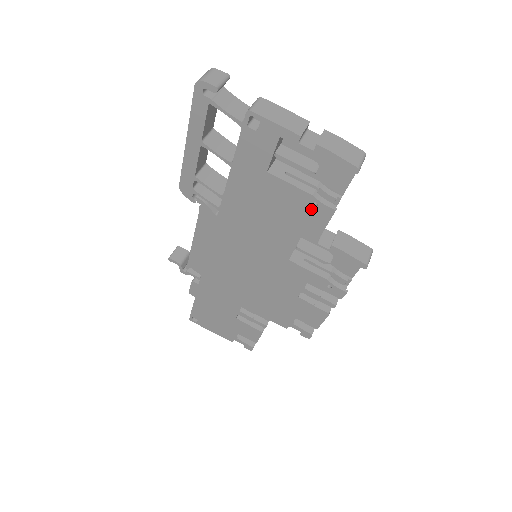
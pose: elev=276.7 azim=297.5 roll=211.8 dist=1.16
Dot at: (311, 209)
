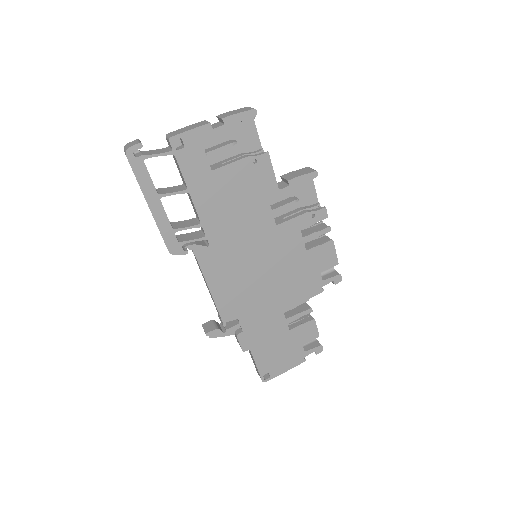
Dot at: (256, 168)
